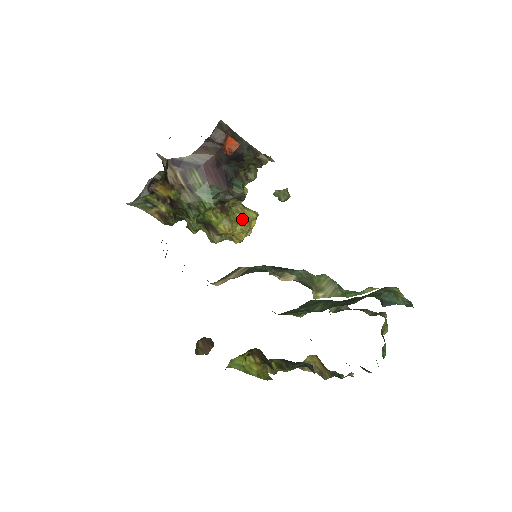
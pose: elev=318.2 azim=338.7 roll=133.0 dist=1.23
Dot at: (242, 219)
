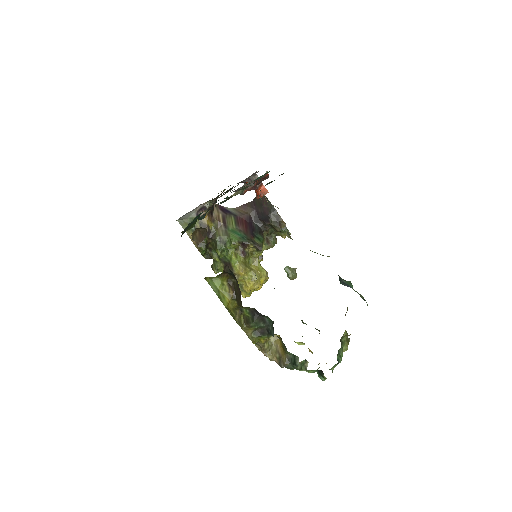
Dot at: (255, 269)
